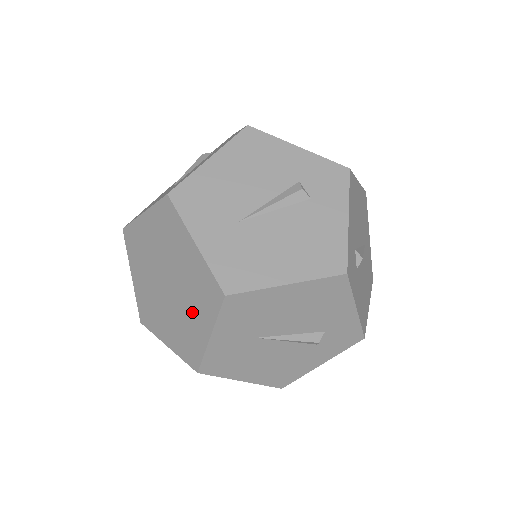
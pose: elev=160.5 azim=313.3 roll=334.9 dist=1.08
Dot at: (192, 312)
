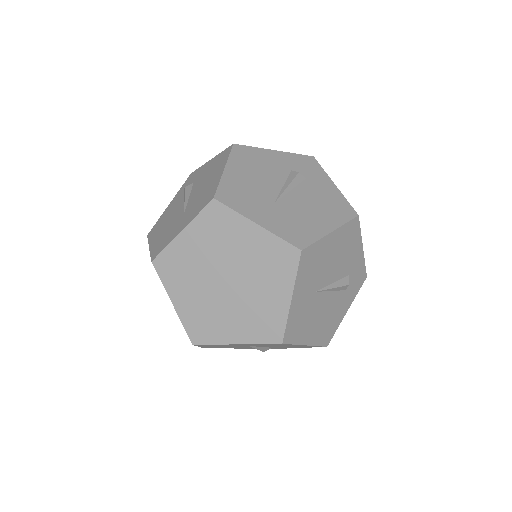
Dot at: (235, 319)
